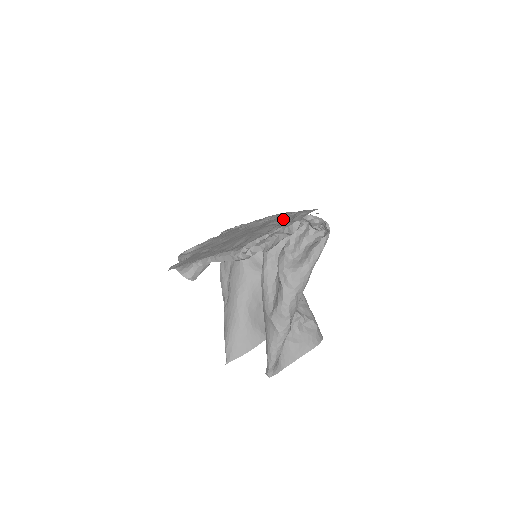
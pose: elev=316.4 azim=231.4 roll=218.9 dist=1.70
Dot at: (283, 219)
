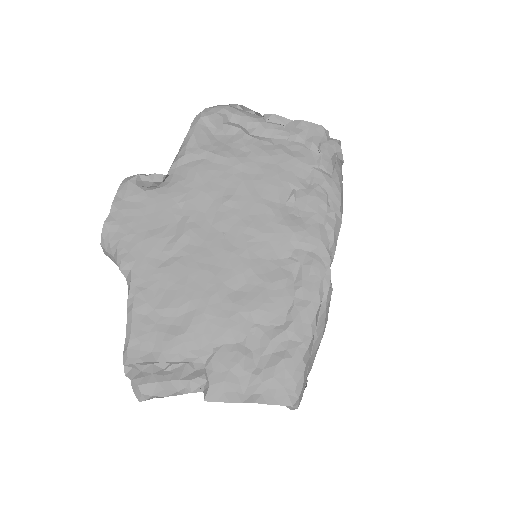
Dot at: (268, 333)
